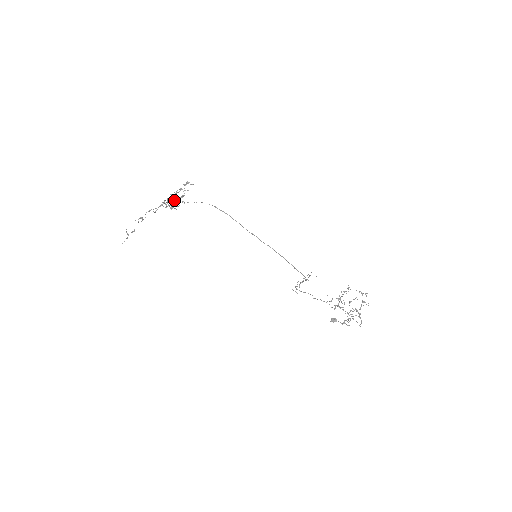
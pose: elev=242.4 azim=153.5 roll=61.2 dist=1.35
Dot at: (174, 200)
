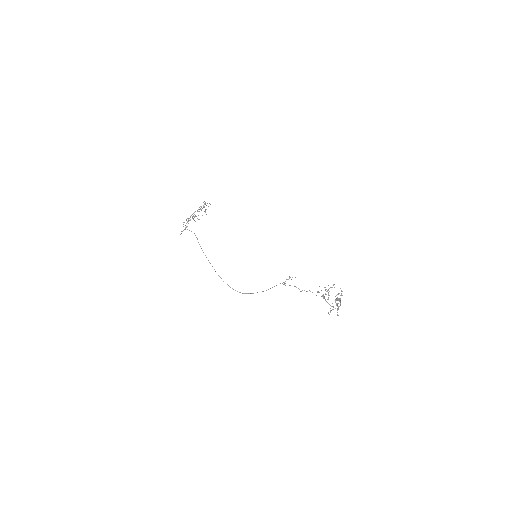
Dot at: occluded
